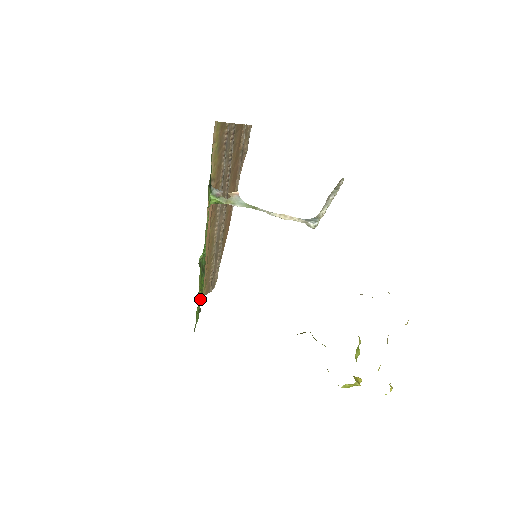
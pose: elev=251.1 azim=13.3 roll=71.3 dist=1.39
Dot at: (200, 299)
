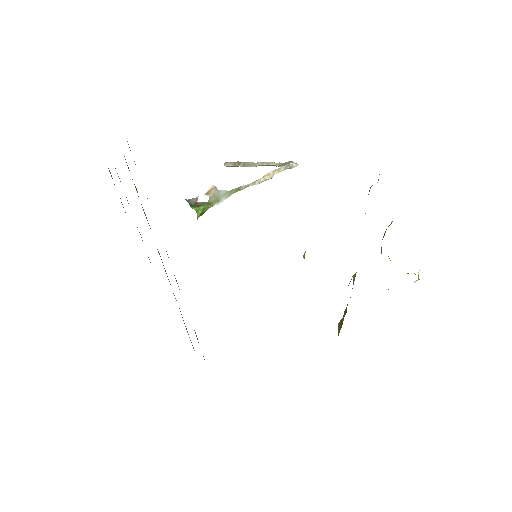
Dot at: occluded
